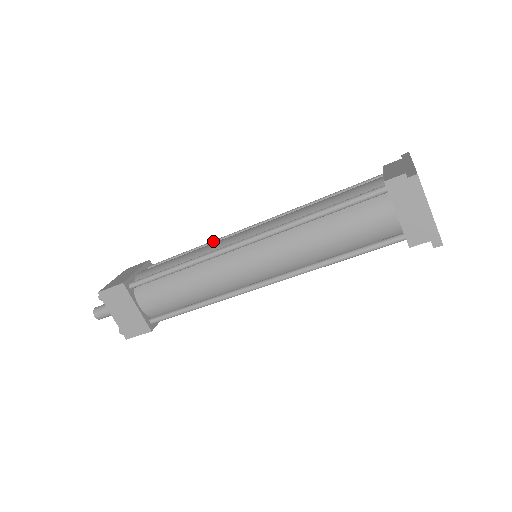
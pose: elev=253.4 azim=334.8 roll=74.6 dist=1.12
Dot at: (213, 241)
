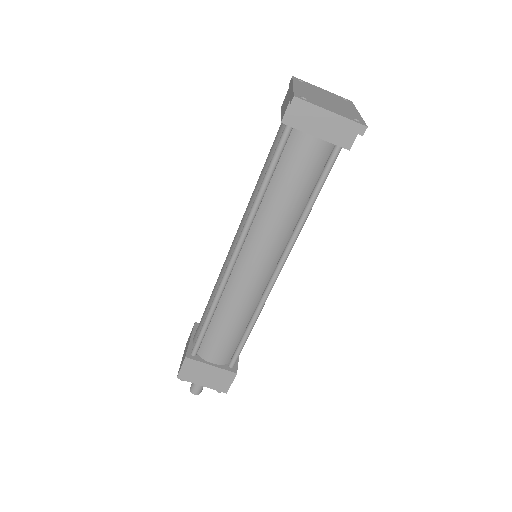
Dot at: occluded
